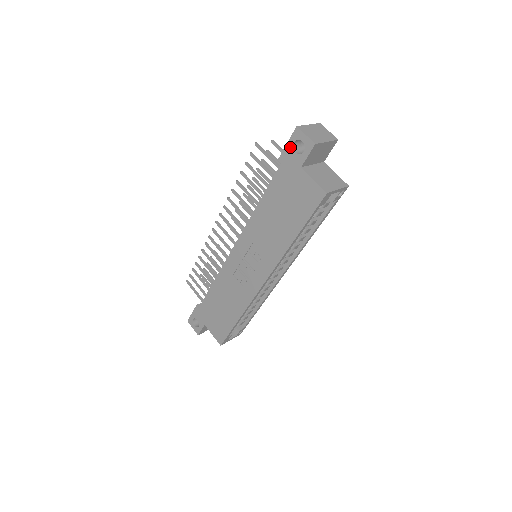
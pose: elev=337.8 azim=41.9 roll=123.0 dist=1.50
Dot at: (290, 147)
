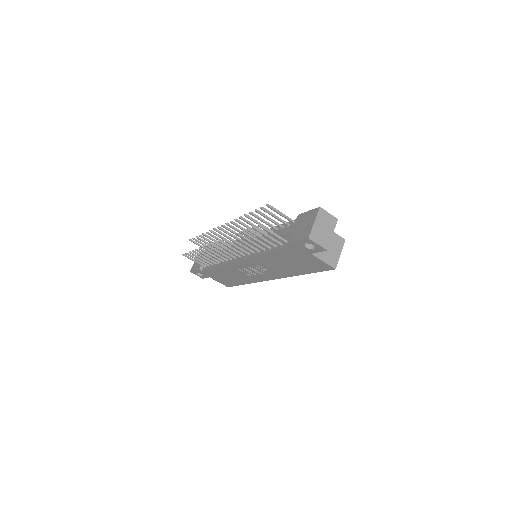
Dot at: (301, 244)
